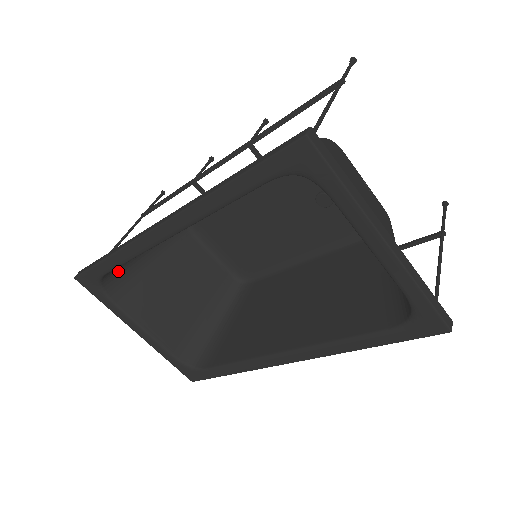
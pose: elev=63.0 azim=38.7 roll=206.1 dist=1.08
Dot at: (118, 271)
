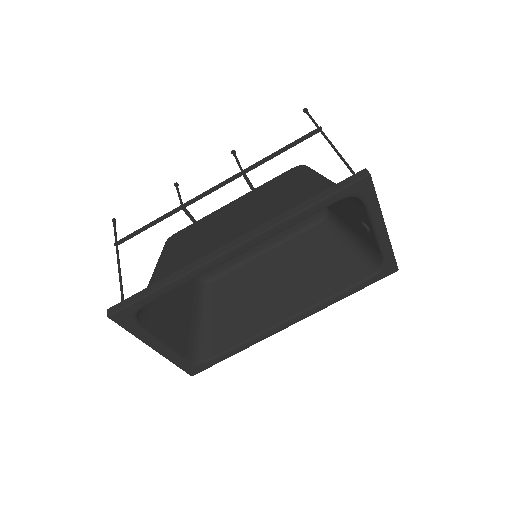
Dot at: occluded
